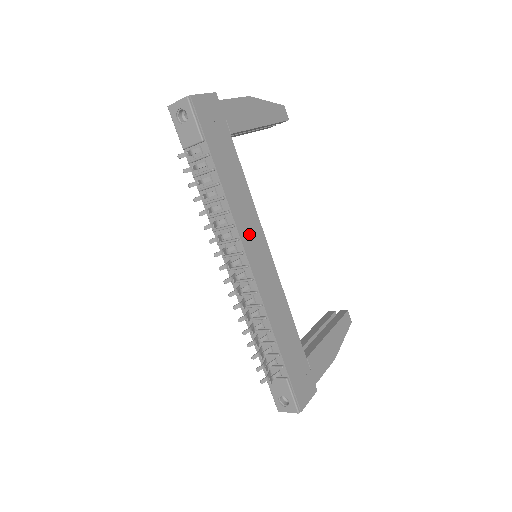
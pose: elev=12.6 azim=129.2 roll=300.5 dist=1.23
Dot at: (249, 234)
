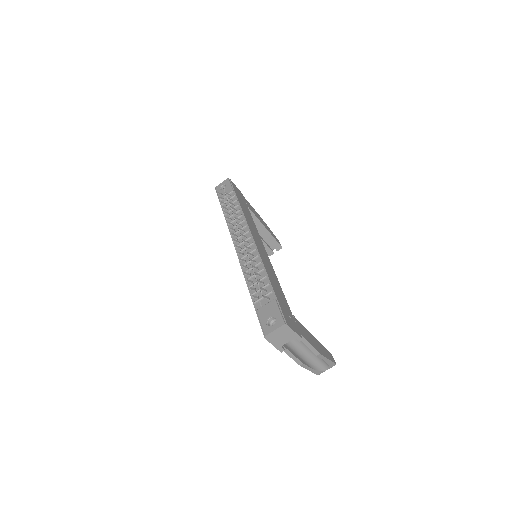
Dot at: (254, 232)
